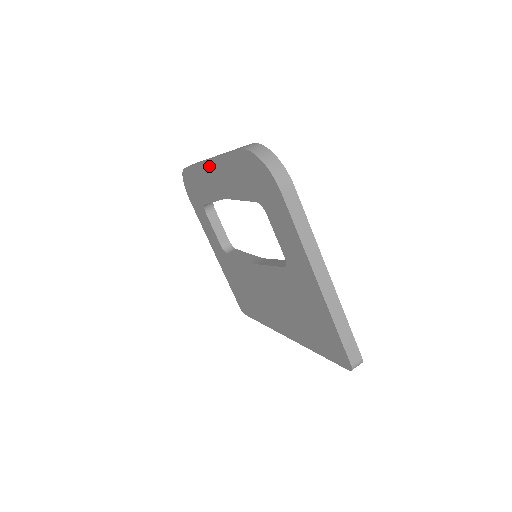
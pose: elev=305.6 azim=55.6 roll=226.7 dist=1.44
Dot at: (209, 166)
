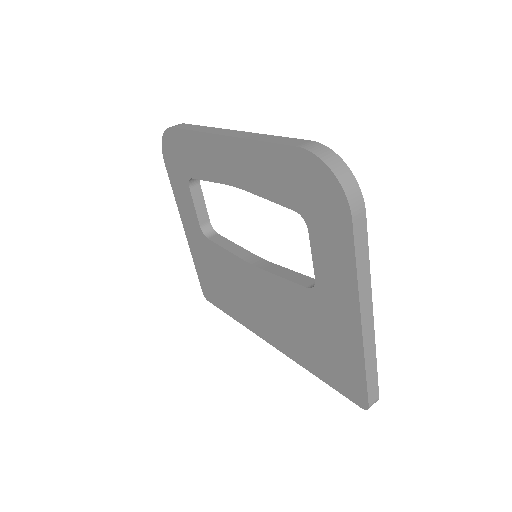
Dot at: (223, 143)
